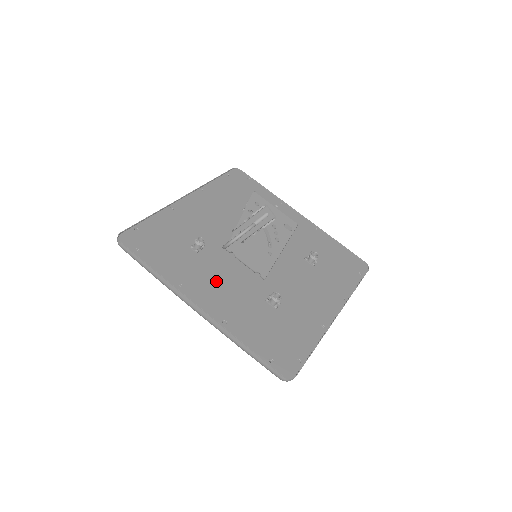
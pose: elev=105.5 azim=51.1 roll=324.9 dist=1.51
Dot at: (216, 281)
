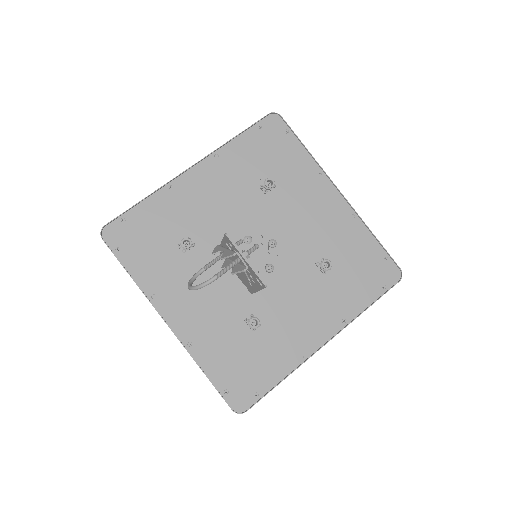
Dot at: (195, 292)
